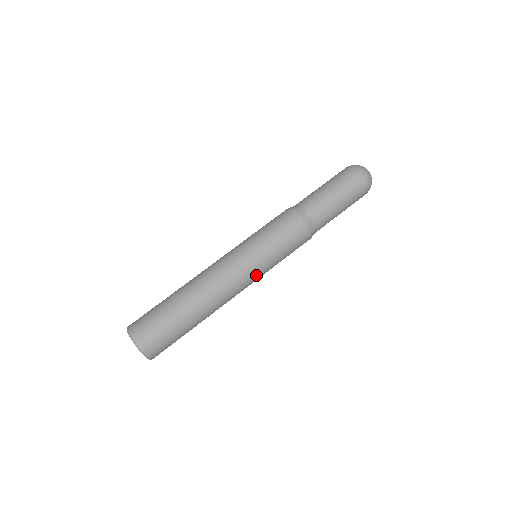
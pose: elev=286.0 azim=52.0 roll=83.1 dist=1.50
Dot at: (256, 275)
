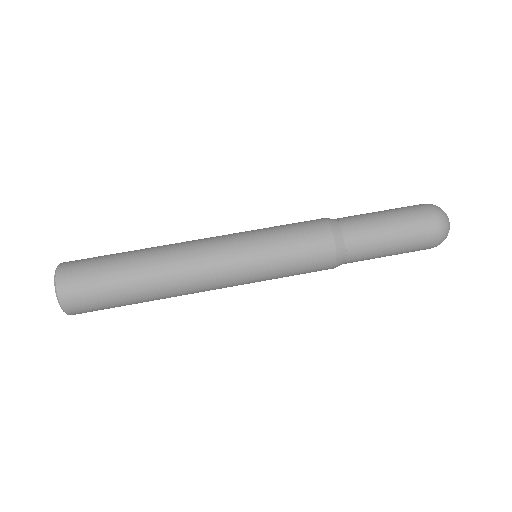
Dot at: (240, 264)
